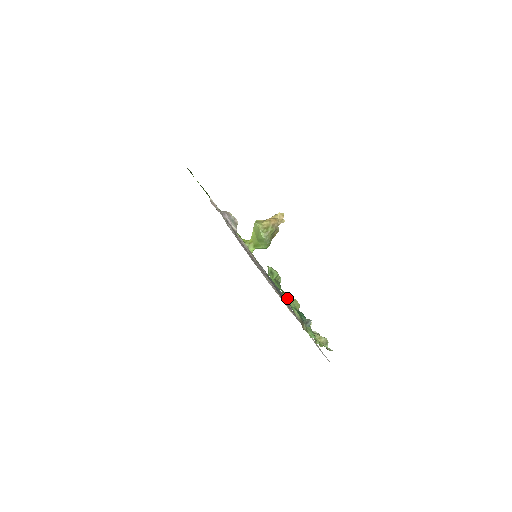
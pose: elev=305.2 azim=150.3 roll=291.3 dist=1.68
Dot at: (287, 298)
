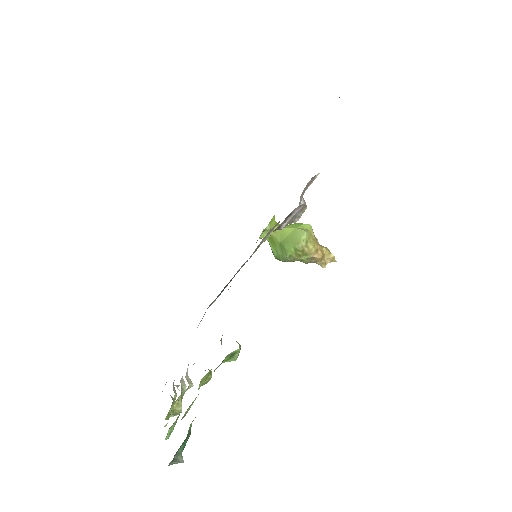
Dot at: occluded
